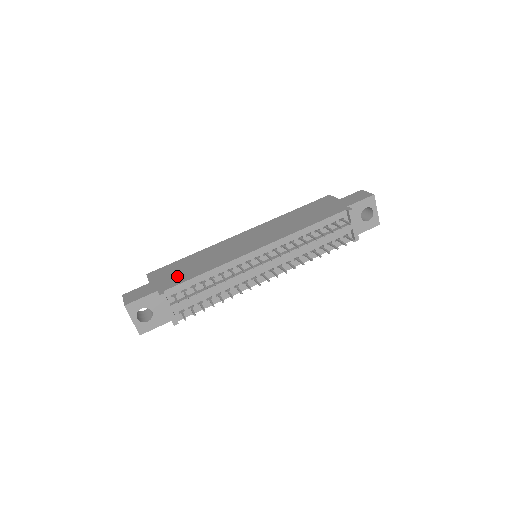
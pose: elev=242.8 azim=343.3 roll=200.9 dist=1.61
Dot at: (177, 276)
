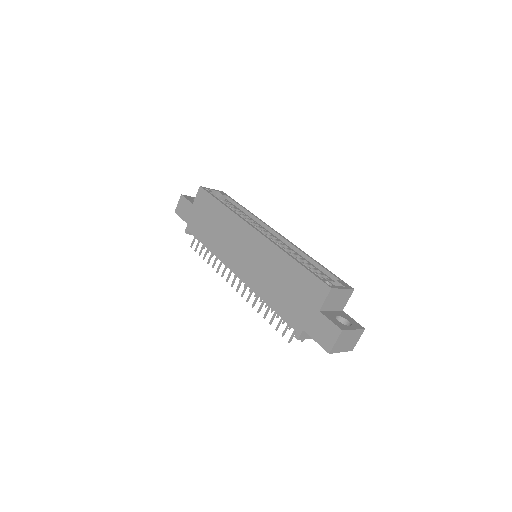
Dot at: (200, 224)
